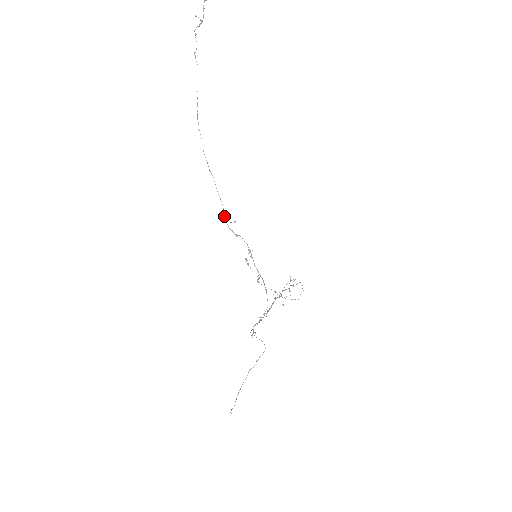
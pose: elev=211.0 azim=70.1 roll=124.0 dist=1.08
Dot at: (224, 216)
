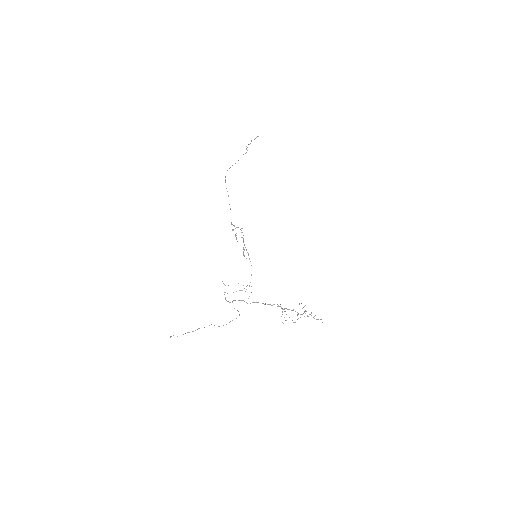
Dot at: occluded
